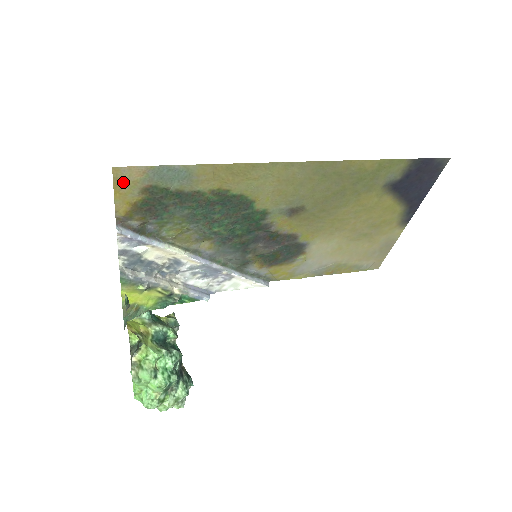
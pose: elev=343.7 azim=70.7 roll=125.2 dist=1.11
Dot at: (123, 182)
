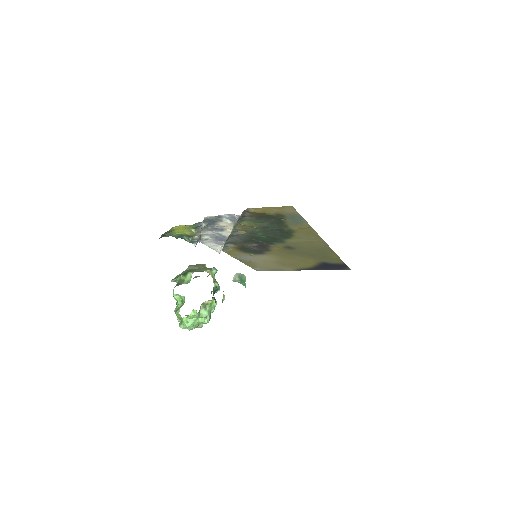
Dot at: (281, 209)
